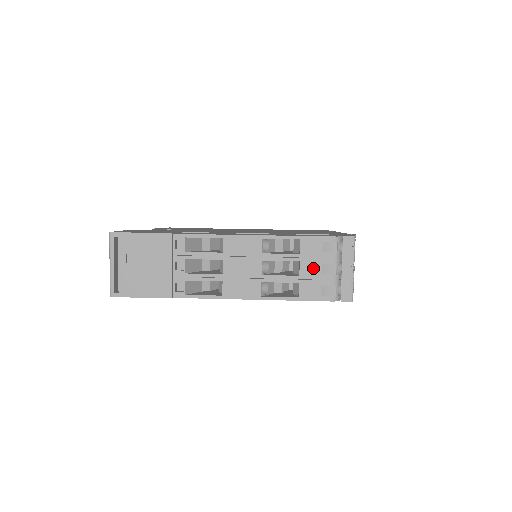
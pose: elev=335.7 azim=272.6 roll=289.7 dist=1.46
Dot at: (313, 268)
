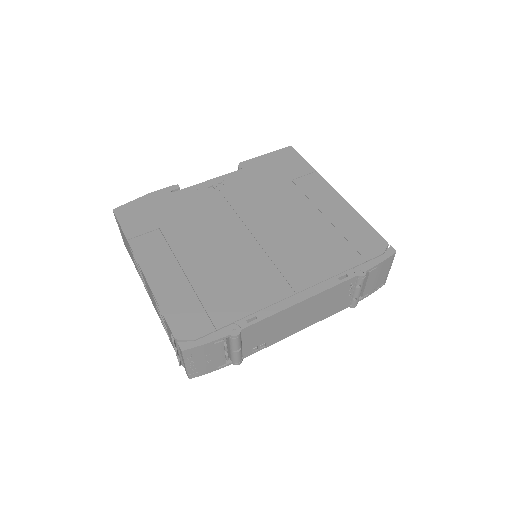
Dot at: (171, 338)
